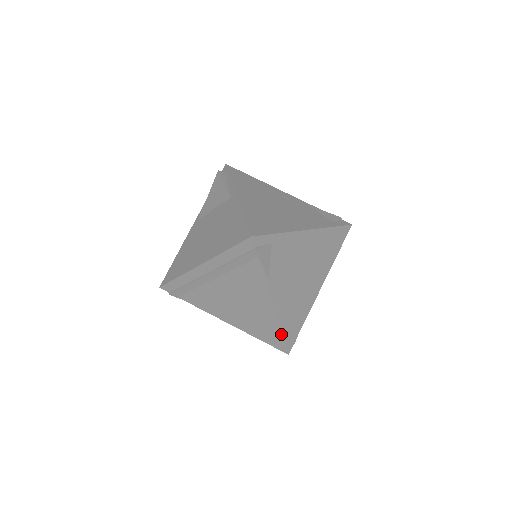
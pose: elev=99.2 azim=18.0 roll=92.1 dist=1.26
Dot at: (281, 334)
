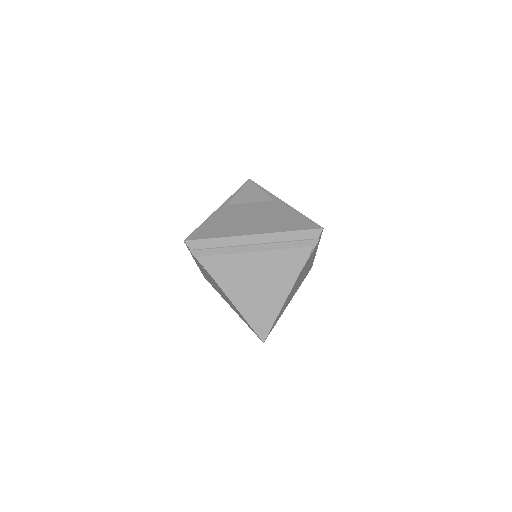
Dot at: (274, 320)
